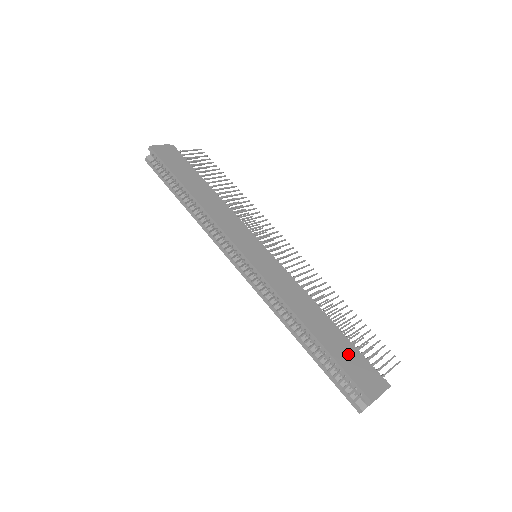
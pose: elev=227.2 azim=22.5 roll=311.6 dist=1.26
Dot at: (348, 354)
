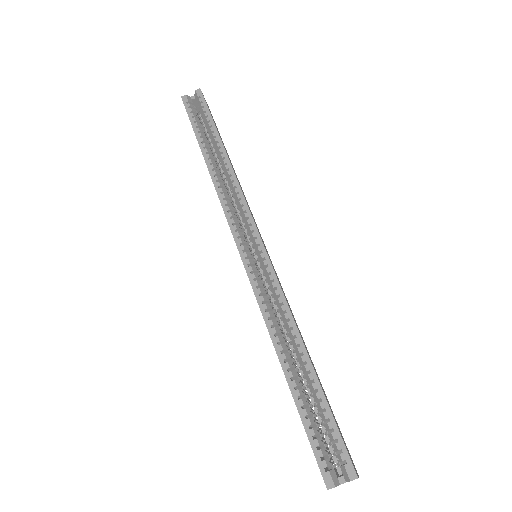
Dot at: occluded
